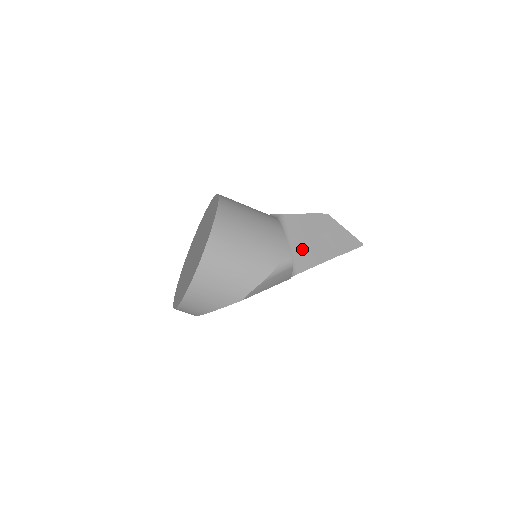
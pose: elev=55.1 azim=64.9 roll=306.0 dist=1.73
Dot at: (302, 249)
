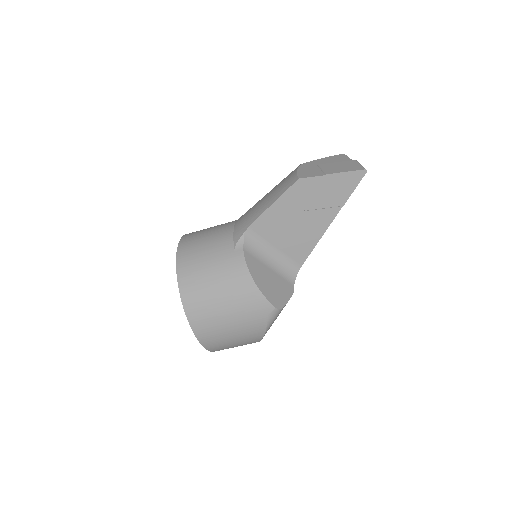
Dot at: (292, 240)
